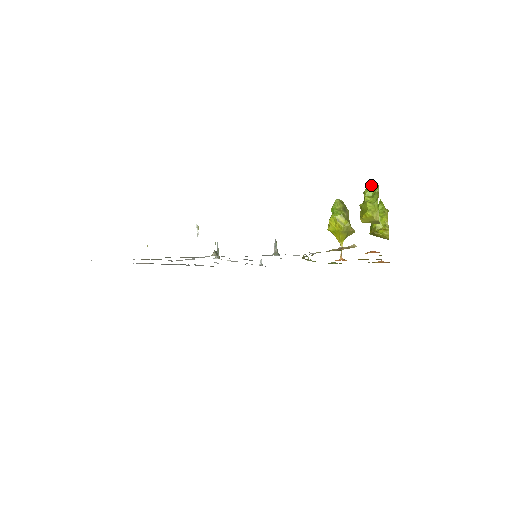
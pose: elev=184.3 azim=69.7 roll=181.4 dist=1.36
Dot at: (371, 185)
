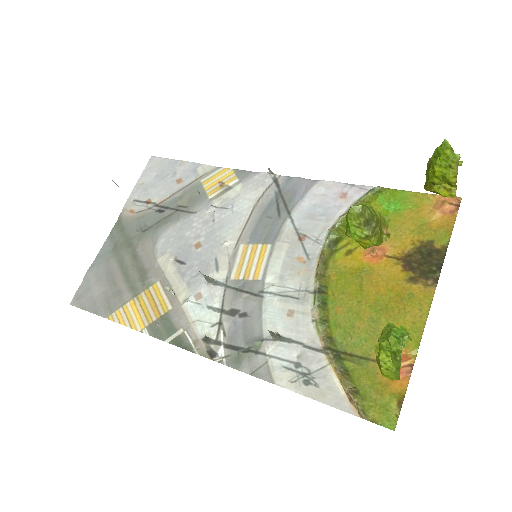
Dot at: (389, 345)
